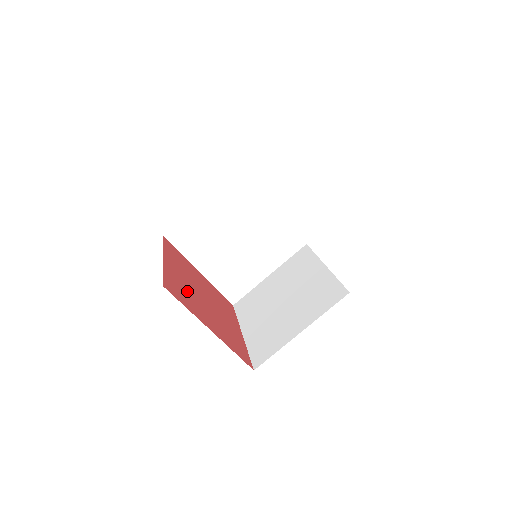
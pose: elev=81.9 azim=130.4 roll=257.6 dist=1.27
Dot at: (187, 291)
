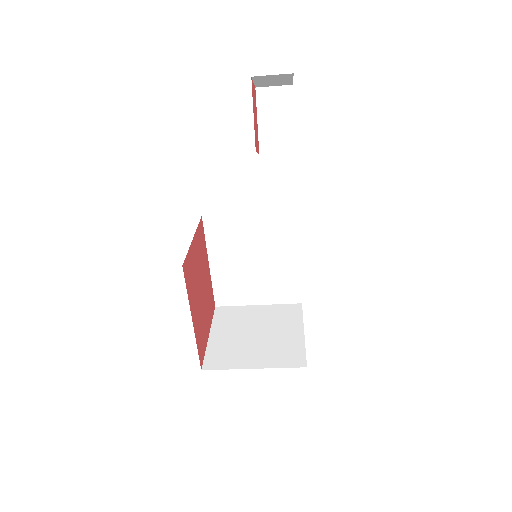
Dot at: (201, 324)
